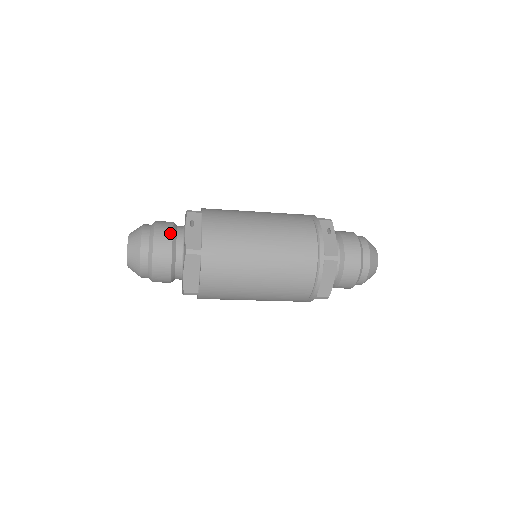
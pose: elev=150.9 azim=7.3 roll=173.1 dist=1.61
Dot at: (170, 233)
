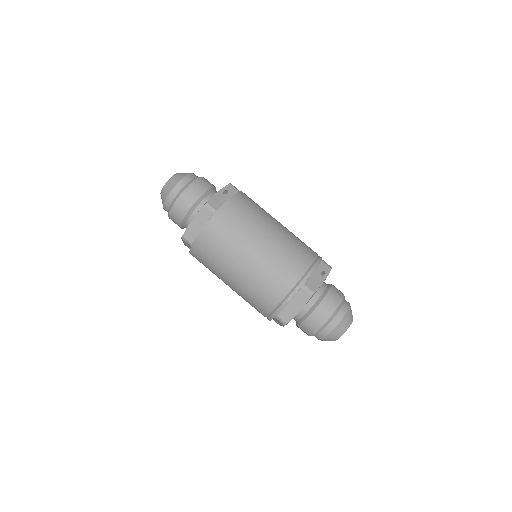
Dot at: (206, 188)
